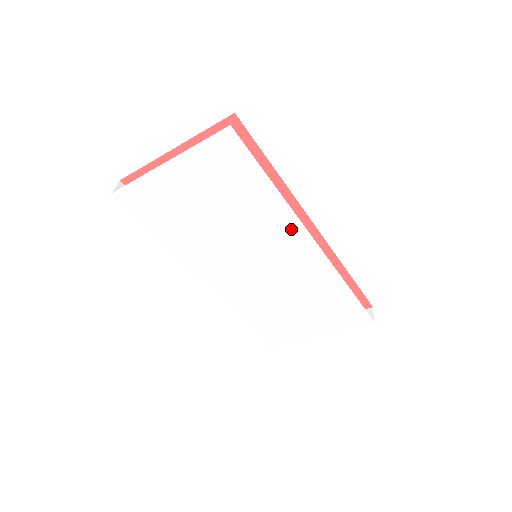
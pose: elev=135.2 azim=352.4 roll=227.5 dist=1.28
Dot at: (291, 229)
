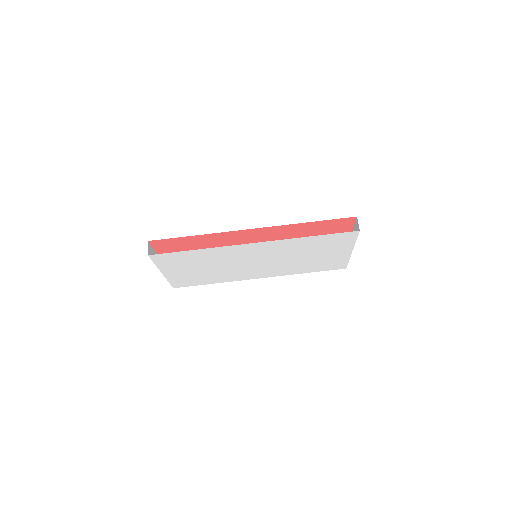
Dot at: (237, 249)
